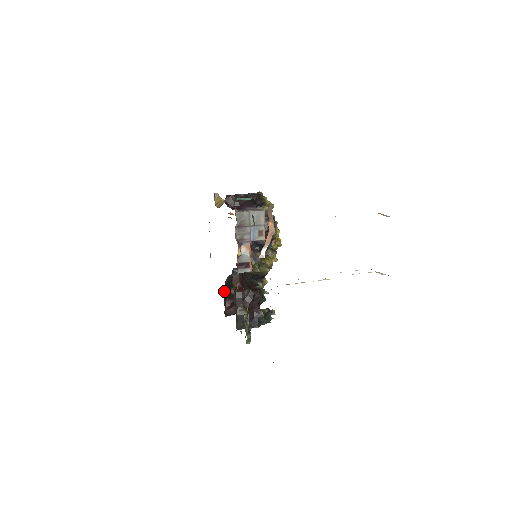
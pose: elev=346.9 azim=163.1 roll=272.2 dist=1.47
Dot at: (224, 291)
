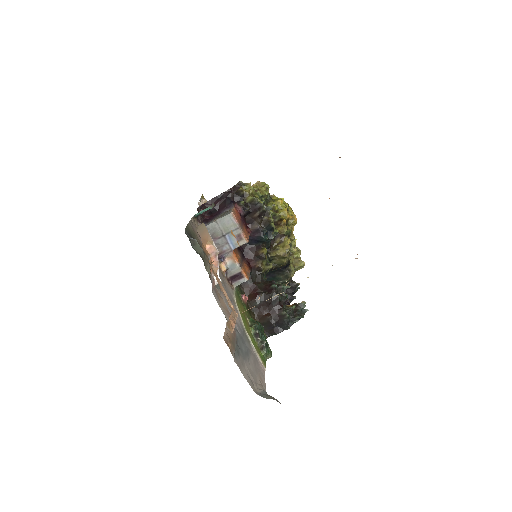
Dot at: occluded
